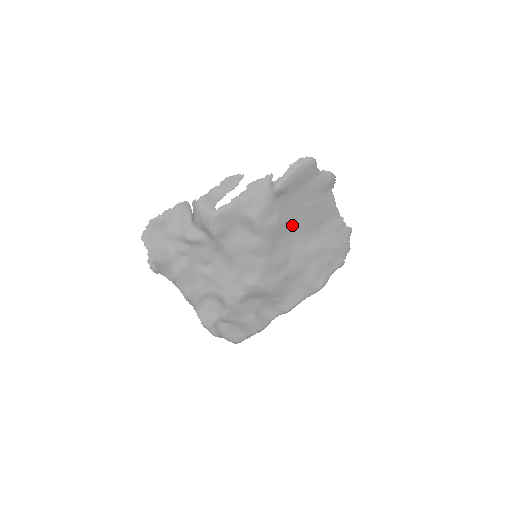
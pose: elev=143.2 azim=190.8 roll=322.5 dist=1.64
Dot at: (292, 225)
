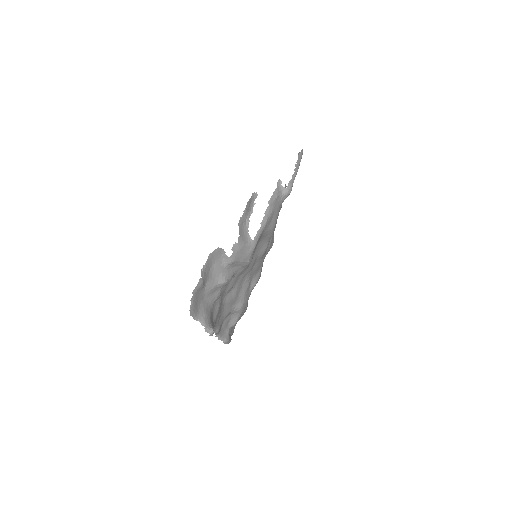
Dot at: occluded
